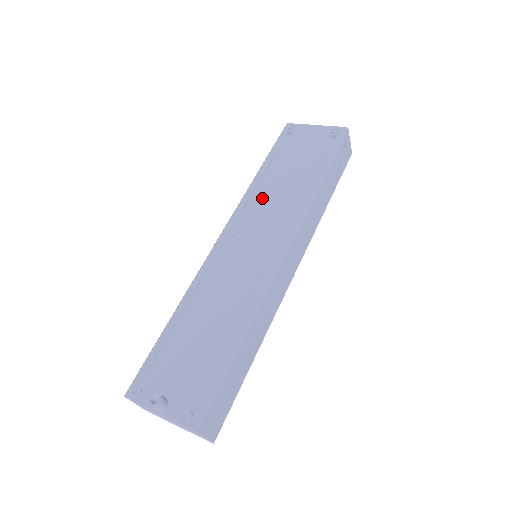
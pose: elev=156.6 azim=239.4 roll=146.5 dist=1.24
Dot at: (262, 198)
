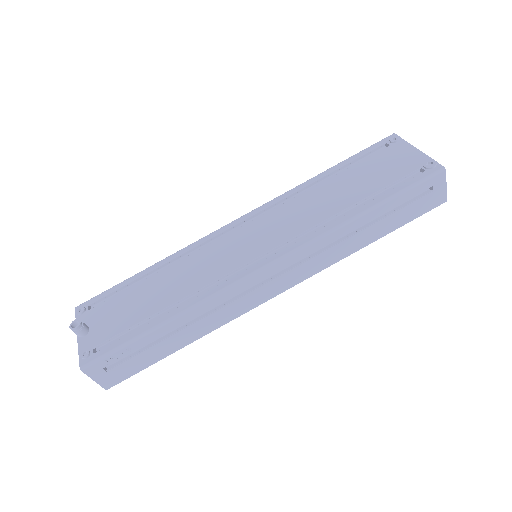
Dot at: (298, 202)
